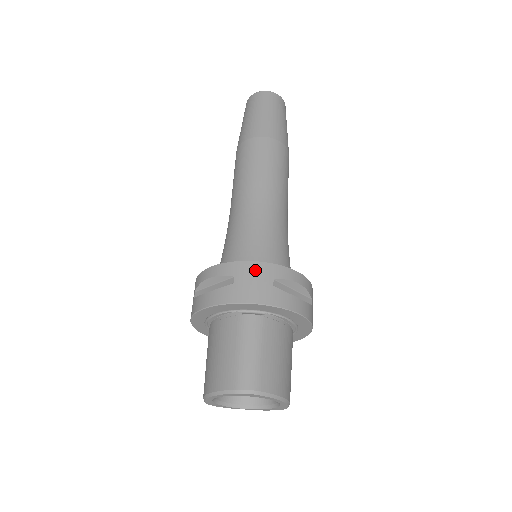
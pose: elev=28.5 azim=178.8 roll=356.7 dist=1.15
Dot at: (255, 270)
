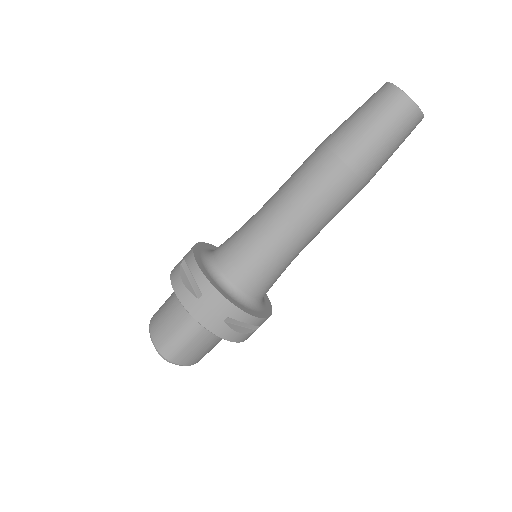
Dot at: (219, 303)
